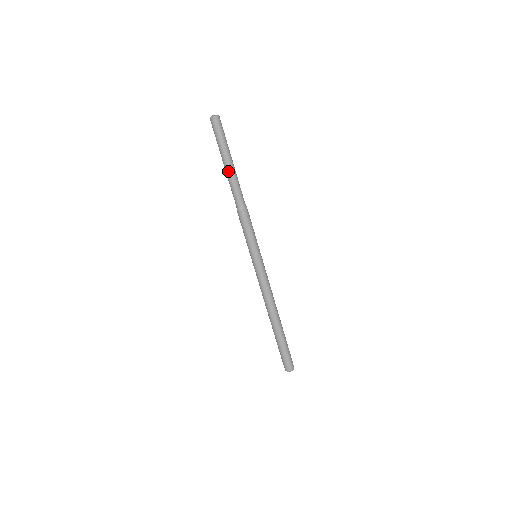
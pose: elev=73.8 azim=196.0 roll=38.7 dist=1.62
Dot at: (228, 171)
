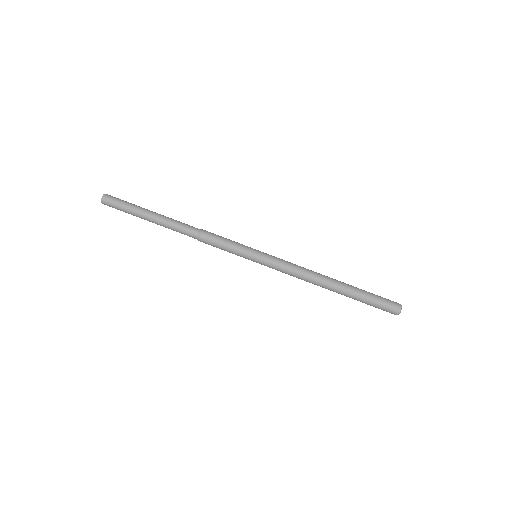
Dot at: (157, 224)
